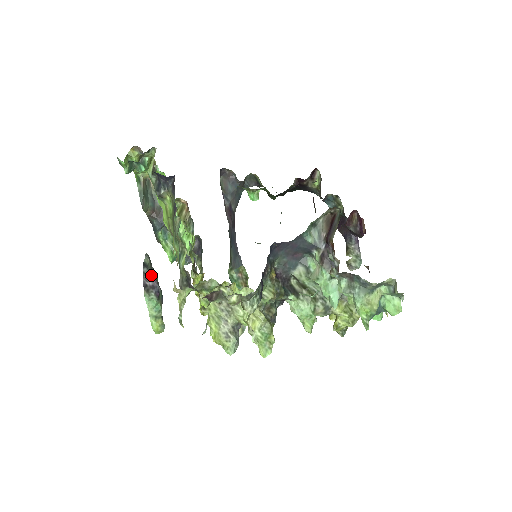
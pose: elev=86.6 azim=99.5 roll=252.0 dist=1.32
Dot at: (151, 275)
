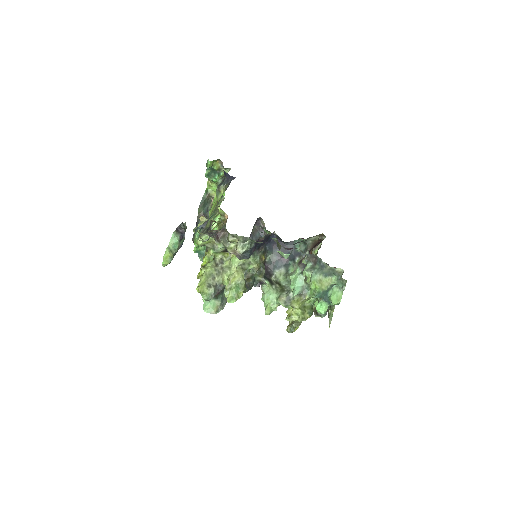
Dot at: (184, 229)
